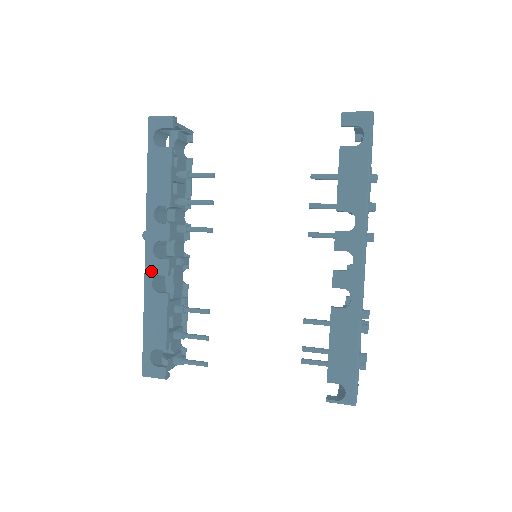
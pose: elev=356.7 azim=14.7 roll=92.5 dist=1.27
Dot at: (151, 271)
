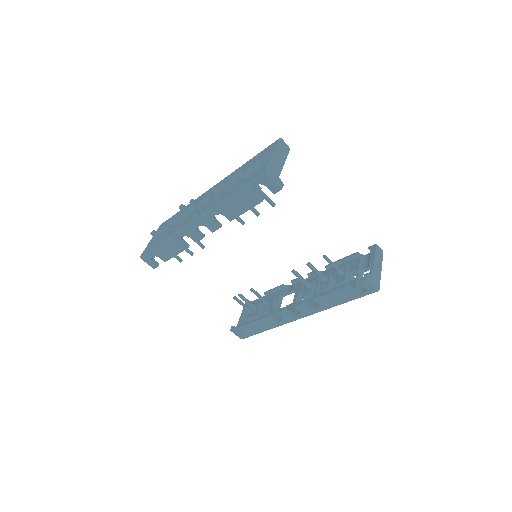
Dot at: (187, 232)
